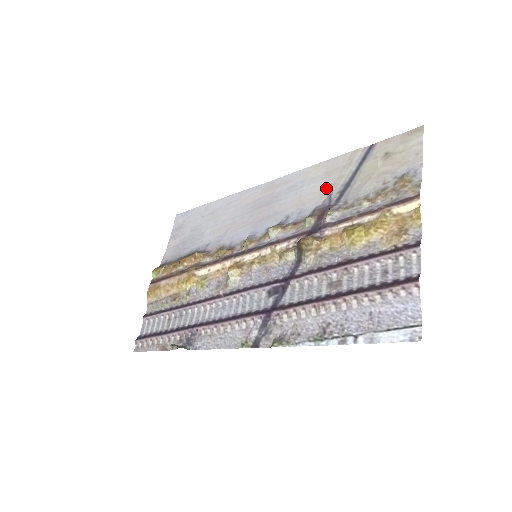
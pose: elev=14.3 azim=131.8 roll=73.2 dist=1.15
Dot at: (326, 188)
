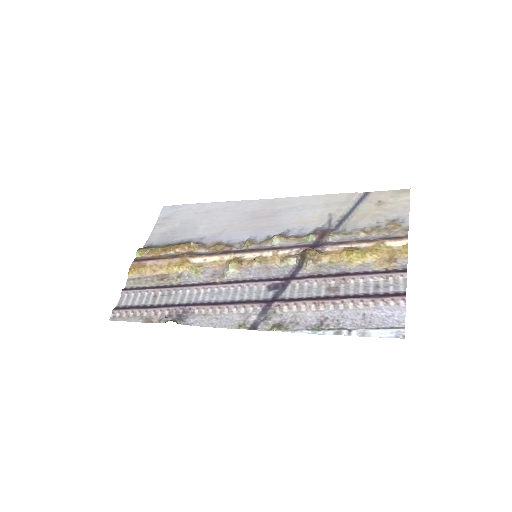
Dot at: (326, 215)
